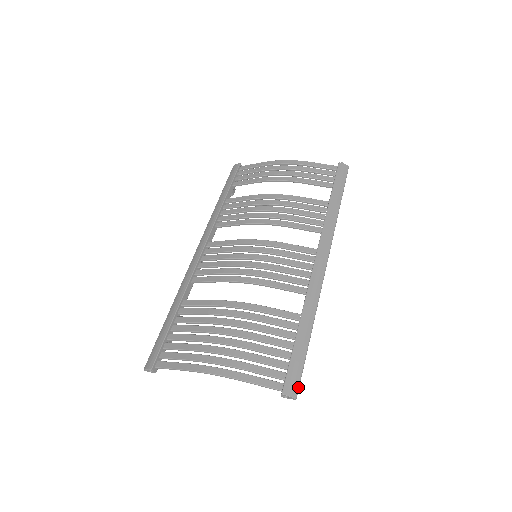
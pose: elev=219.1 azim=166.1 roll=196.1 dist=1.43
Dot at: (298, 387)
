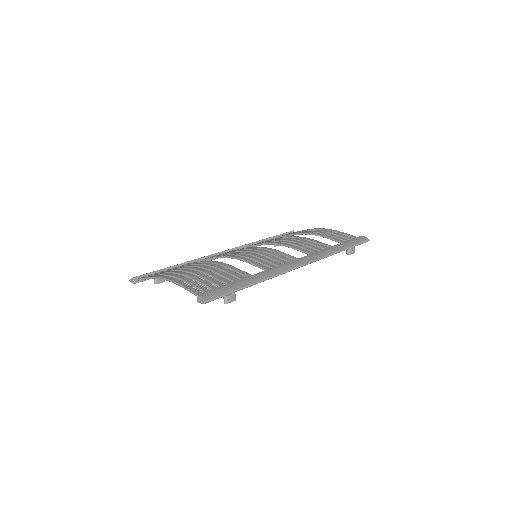
Dot at: (213, 298)
